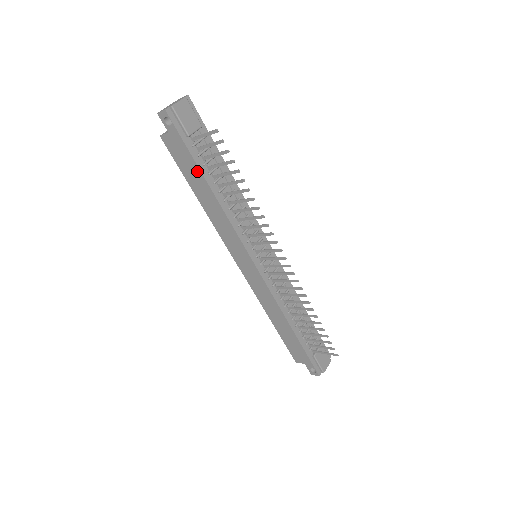
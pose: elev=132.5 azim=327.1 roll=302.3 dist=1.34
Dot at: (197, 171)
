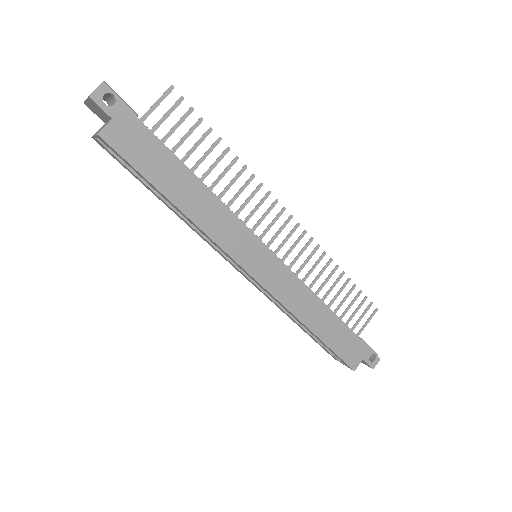
Dot at: (166, 156)
